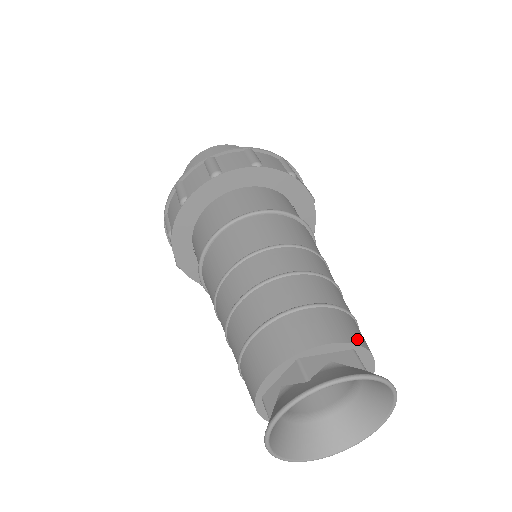
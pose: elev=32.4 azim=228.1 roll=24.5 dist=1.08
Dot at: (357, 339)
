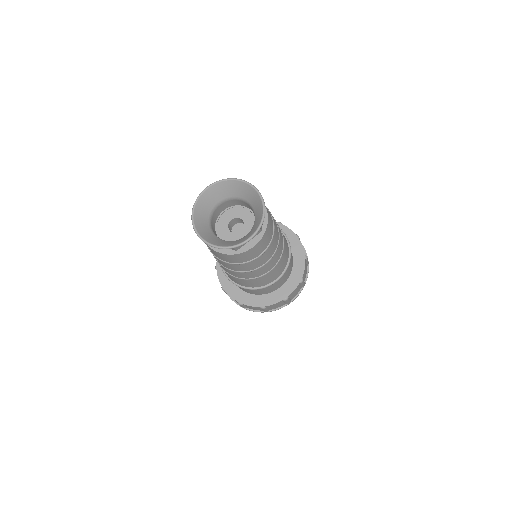
Dot at: occluded
